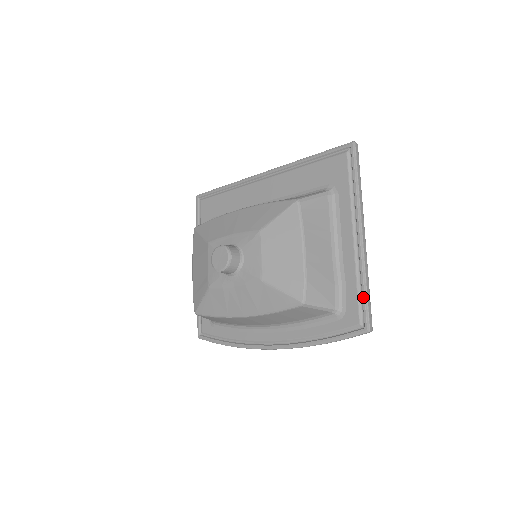
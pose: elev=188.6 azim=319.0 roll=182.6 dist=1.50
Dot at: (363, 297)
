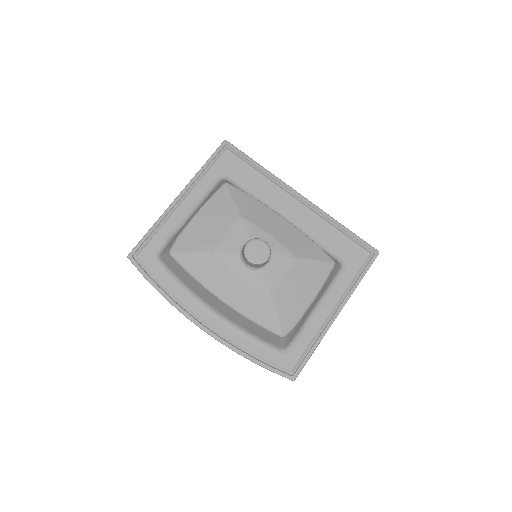
Dot at: (308, 356)
